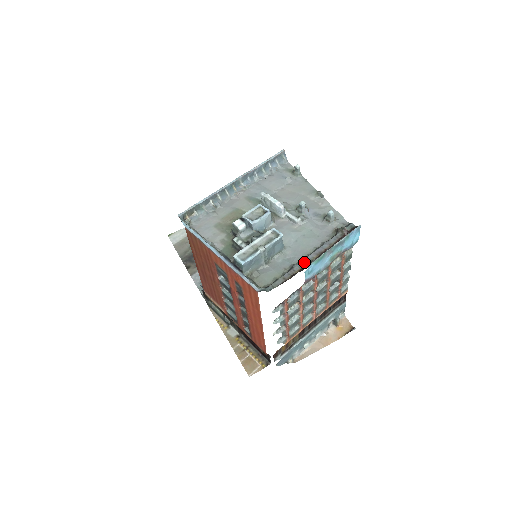
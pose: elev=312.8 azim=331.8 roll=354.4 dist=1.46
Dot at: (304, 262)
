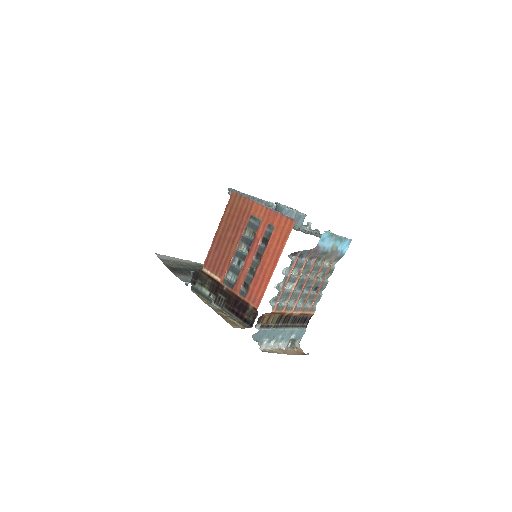
Dot at: occluded
